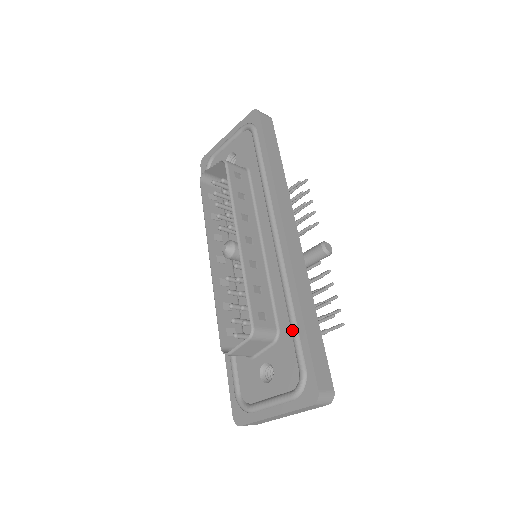
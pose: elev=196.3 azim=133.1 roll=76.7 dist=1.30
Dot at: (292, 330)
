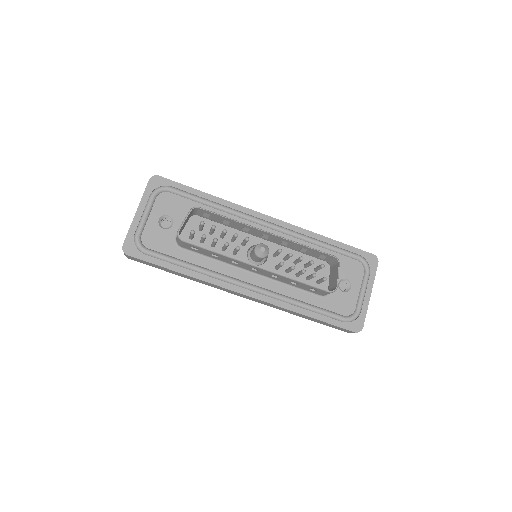
Dot at: (335, 249)
